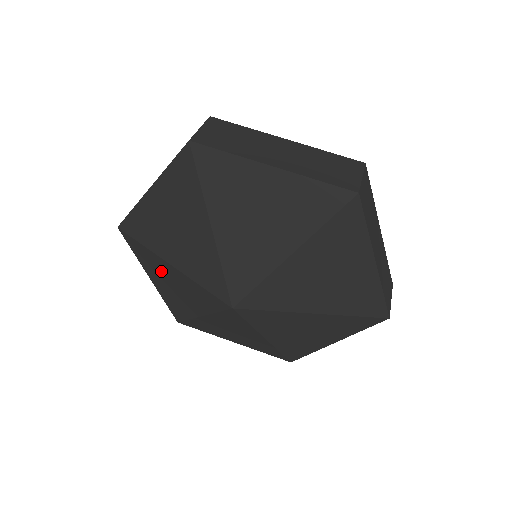
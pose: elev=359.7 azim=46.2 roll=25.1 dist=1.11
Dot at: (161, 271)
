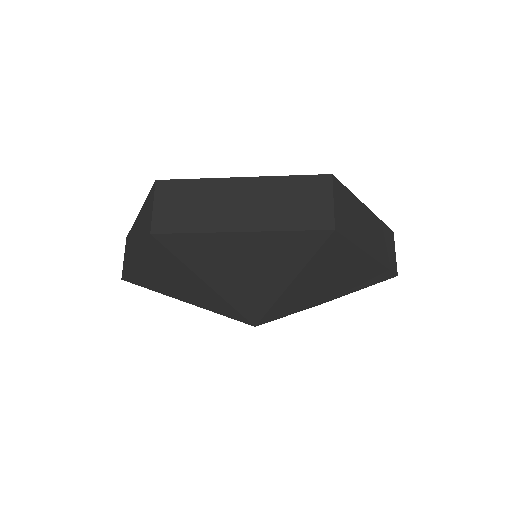
Dot at: occluded
